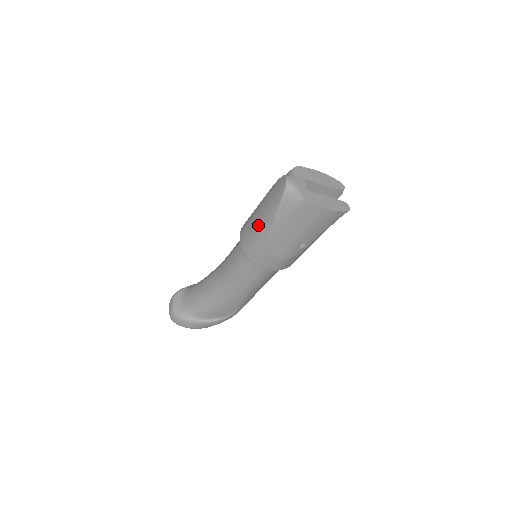
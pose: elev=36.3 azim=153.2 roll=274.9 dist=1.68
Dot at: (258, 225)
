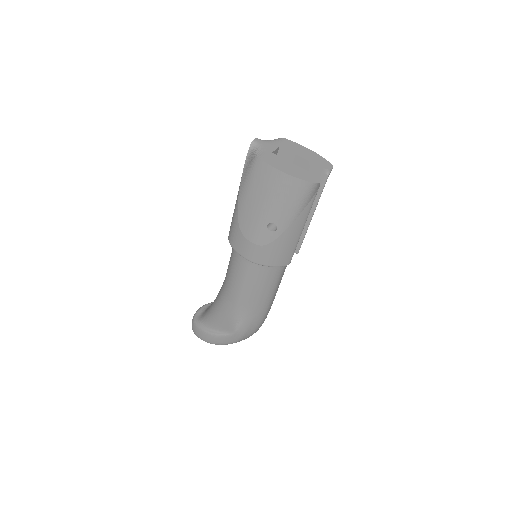
Dot at: occluded
